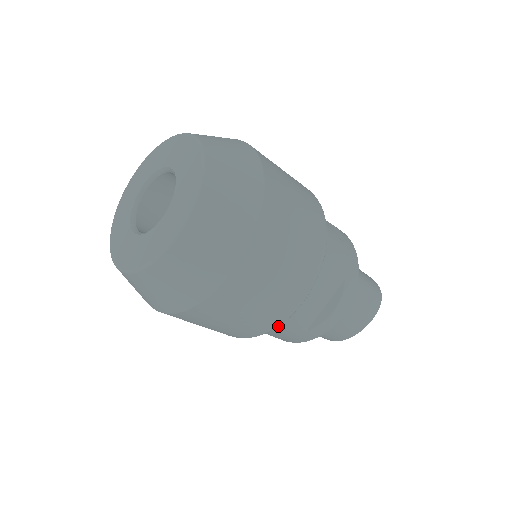
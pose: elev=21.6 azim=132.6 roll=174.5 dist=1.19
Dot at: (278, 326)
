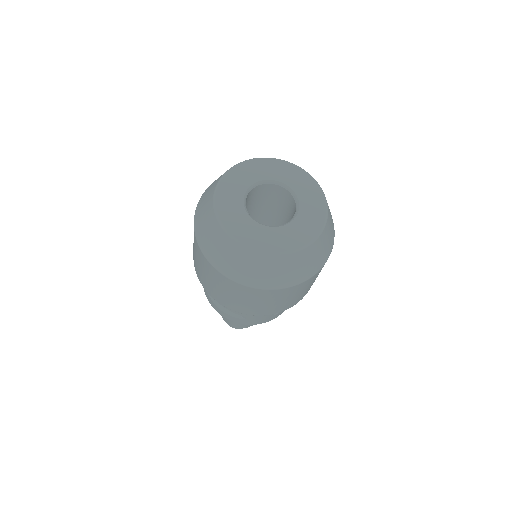
Dot at: occluded
